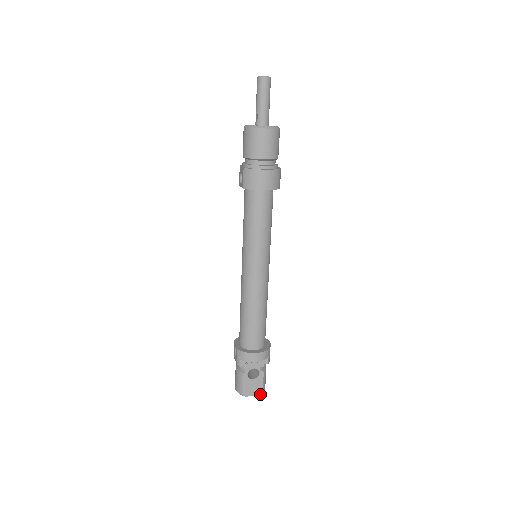
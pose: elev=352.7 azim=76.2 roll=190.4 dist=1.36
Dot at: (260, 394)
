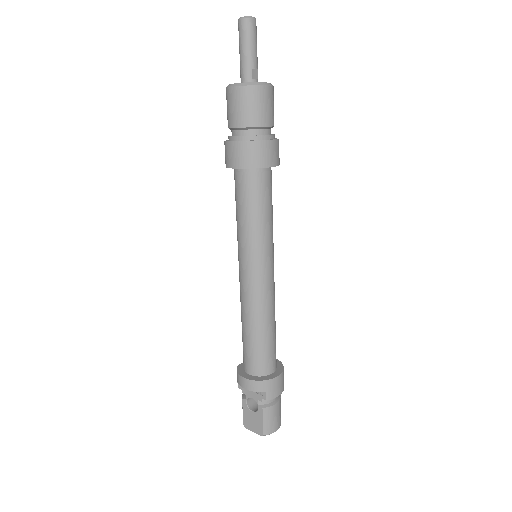
Dot at: (261, 435)
